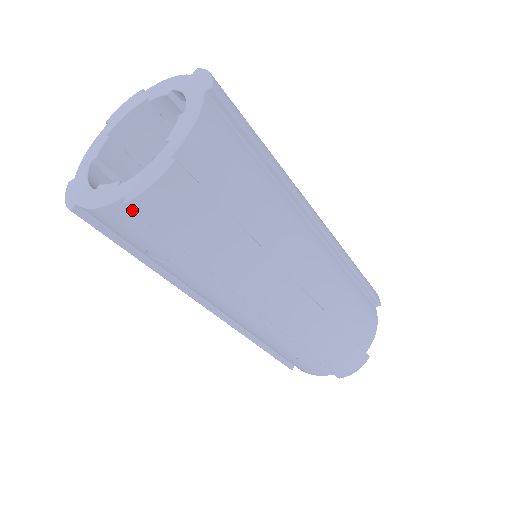
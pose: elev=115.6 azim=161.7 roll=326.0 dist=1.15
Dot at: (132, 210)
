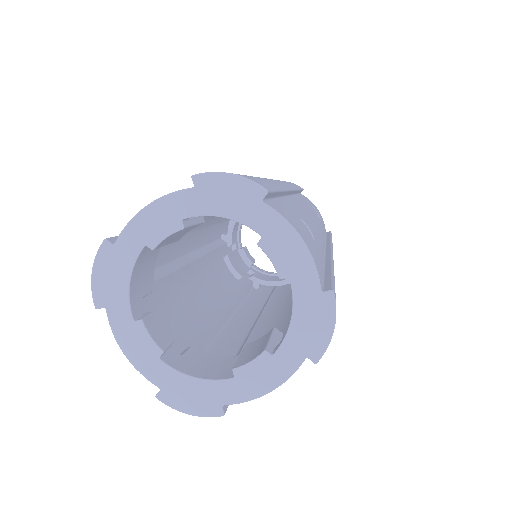
Dot at: occluded
